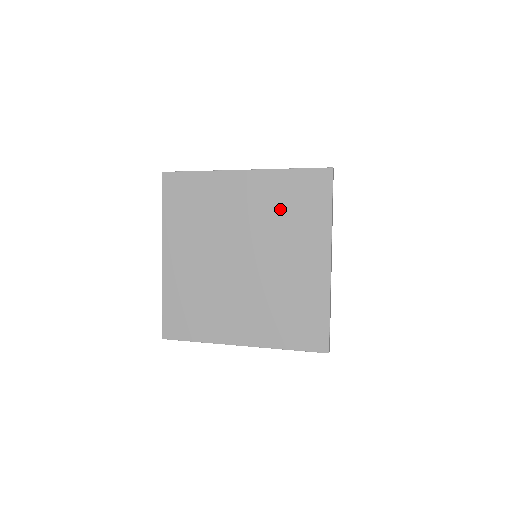
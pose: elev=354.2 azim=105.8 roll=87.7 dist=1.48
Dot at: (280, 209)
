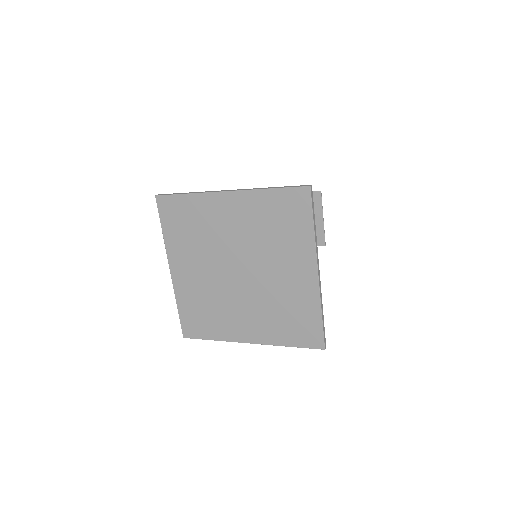
Dot at: (266, 227)
